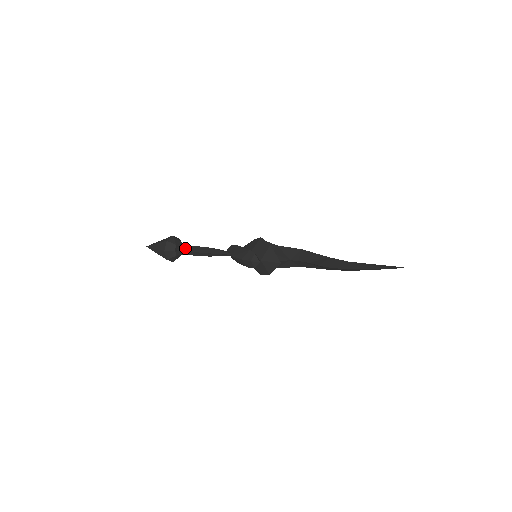
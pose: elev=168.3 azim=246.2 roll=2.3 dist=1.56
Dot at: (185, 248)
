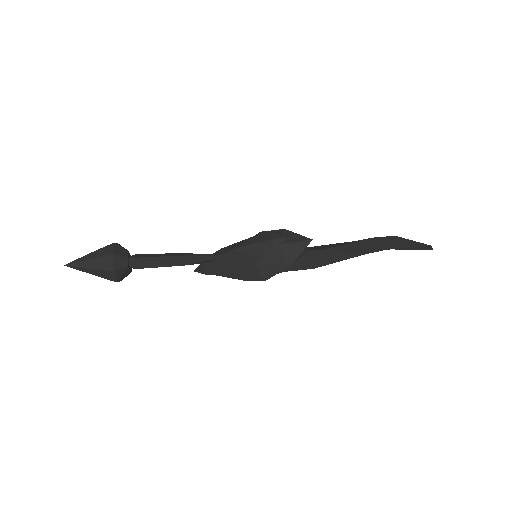
Dot at: (143, 255)
